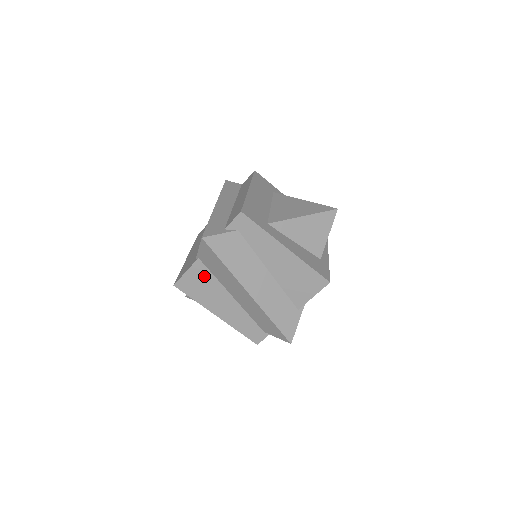
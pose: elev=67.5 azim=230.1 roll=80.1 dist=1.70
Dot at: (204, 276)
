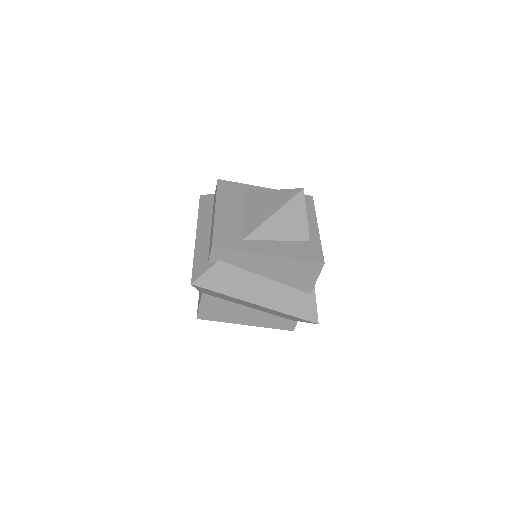
Dot at: (216, 303)
